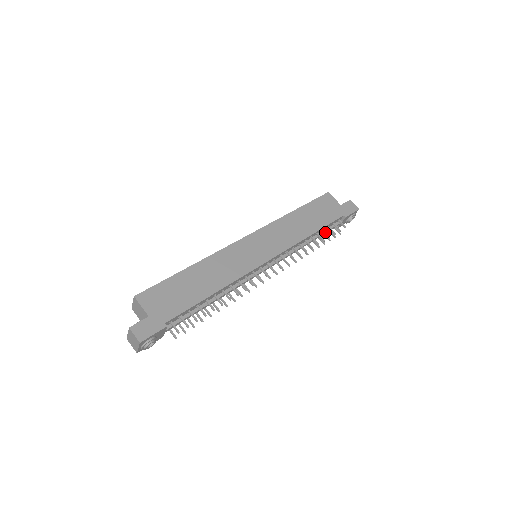
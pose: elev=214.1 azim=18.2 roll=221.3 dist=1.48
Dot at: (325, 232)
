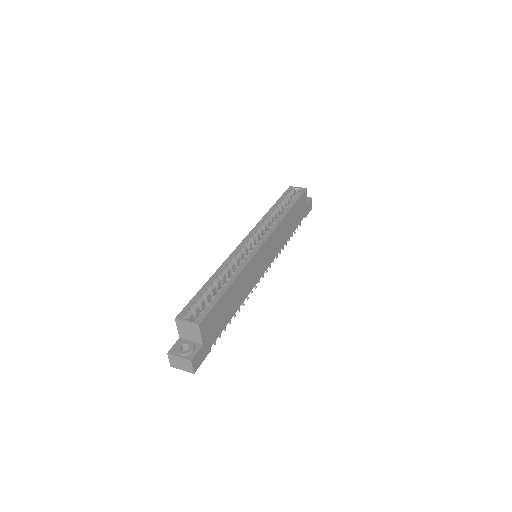
Dot at: occluded
